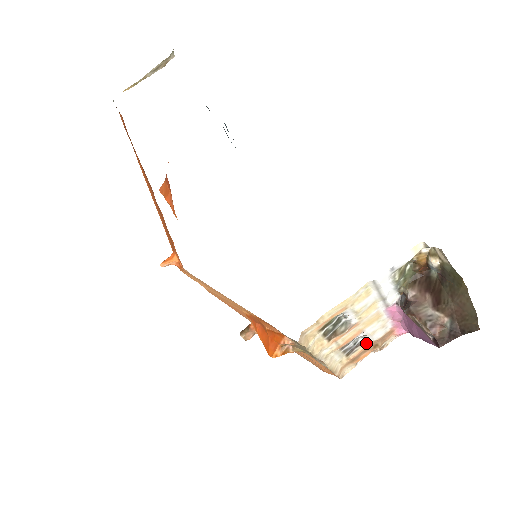
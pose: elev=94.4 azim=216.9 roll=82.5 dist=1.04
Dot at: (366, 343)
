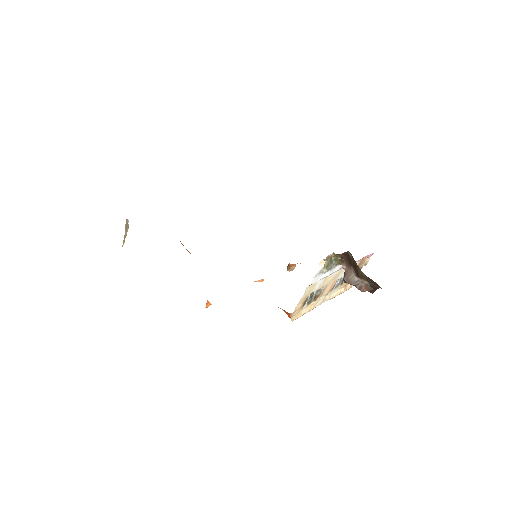
Dot at: occluded
